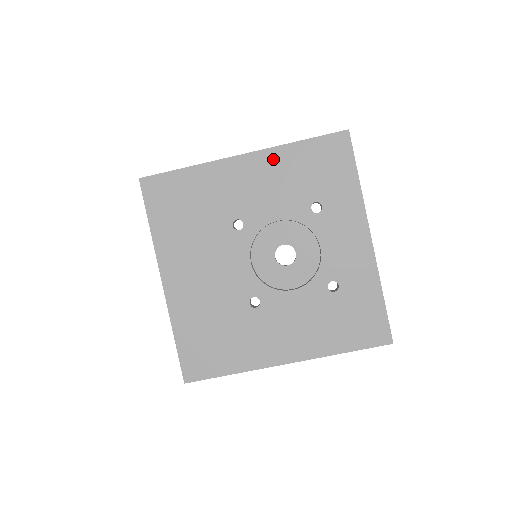
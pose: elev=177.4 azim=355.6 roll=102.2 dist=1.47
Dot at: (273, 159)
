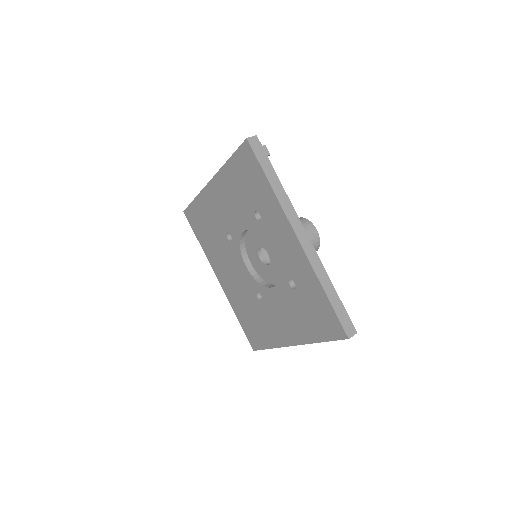
Dot at: (223, 180)
